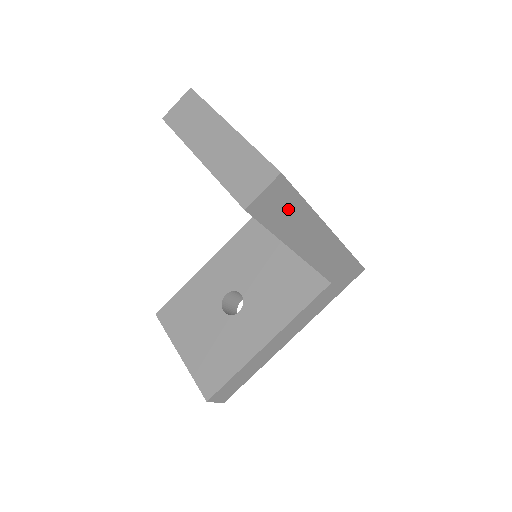
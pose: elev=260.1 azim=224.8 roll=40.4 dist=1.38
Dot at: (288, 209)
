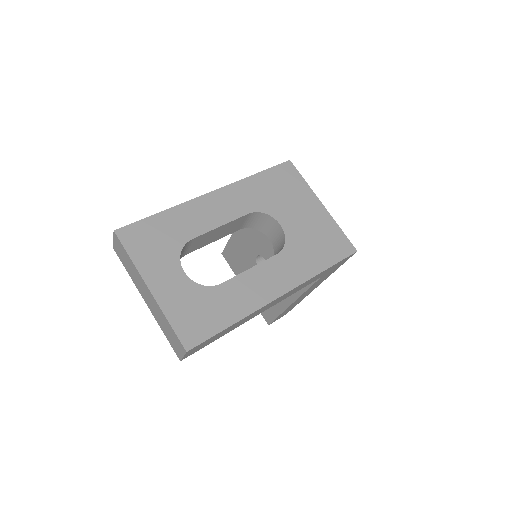
Dot at: (217, 336)
